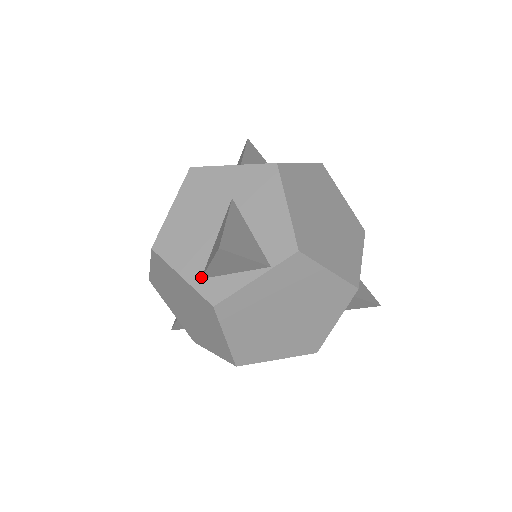
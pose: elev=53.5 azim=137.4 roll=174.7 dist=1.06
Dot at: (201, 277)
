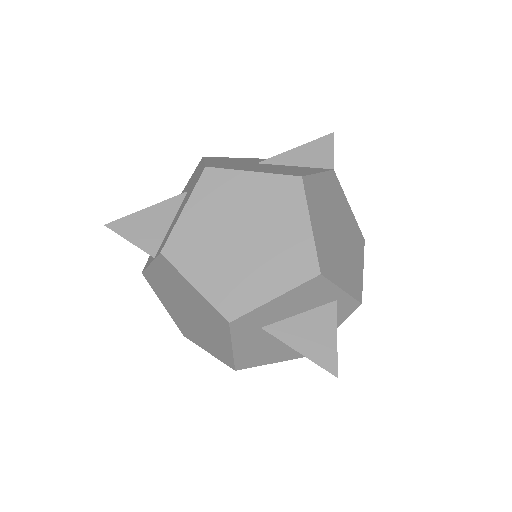
Dot at: occluded
